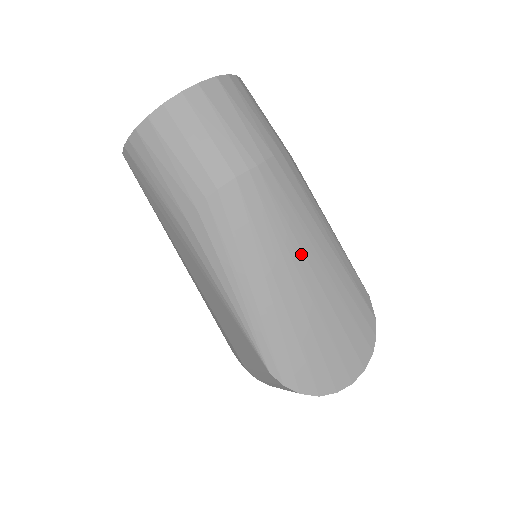
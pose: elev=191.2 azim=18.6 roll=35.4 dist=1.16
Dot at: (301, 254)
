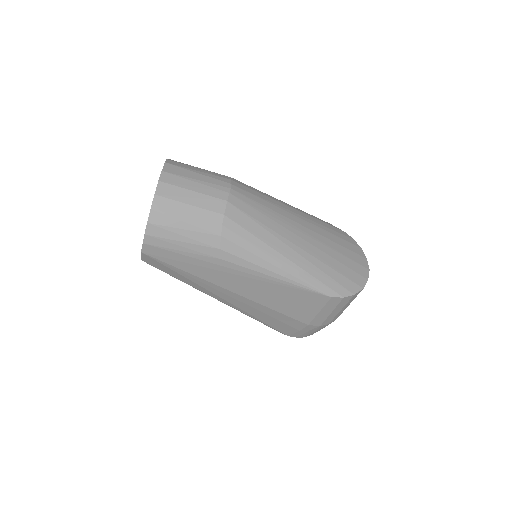
Dot at: (288, 220)
